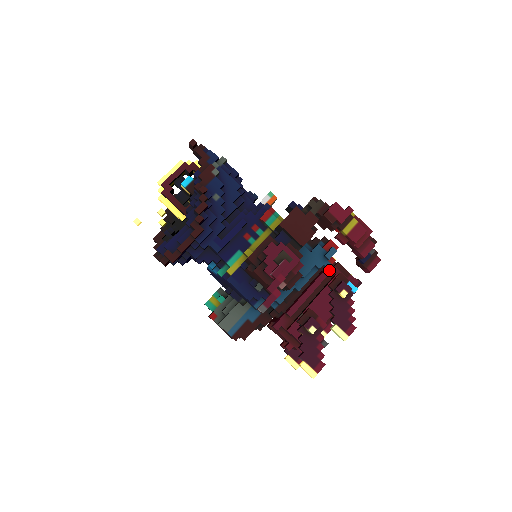
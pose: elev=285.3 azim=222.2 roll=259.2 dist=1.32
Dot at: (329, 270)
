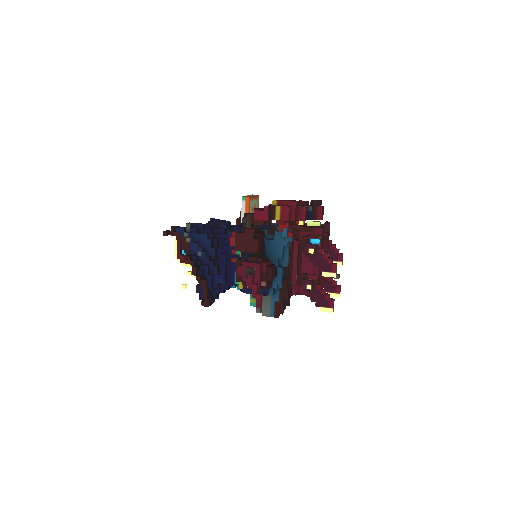
Dot at: (299, 235)
